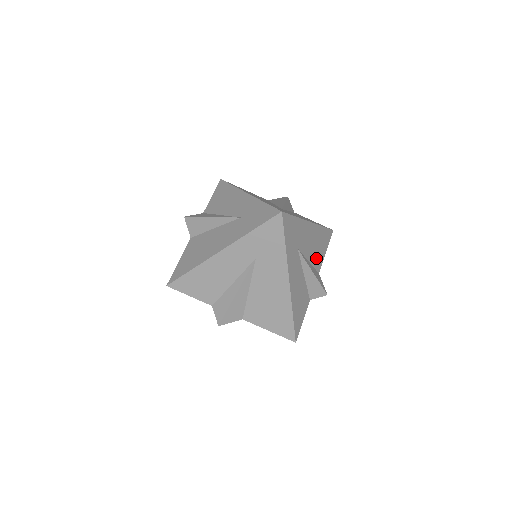
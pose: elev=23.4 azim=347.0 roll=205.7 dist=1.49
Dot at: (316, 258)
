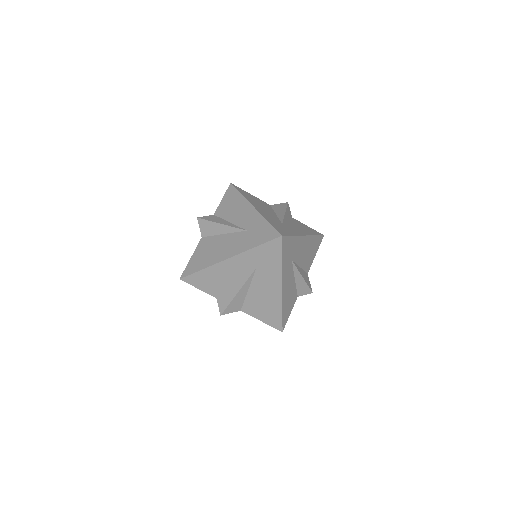
Dot at: (307, 262)
